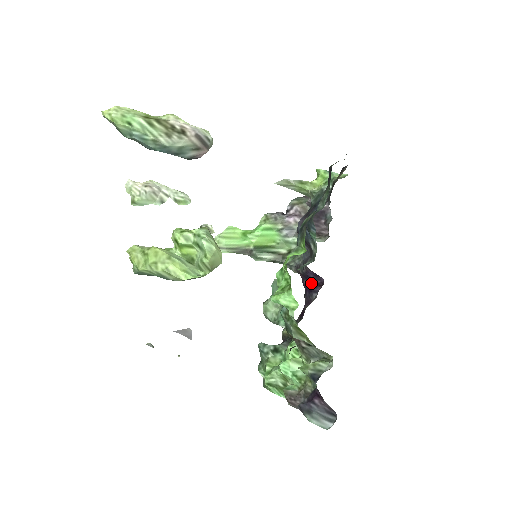
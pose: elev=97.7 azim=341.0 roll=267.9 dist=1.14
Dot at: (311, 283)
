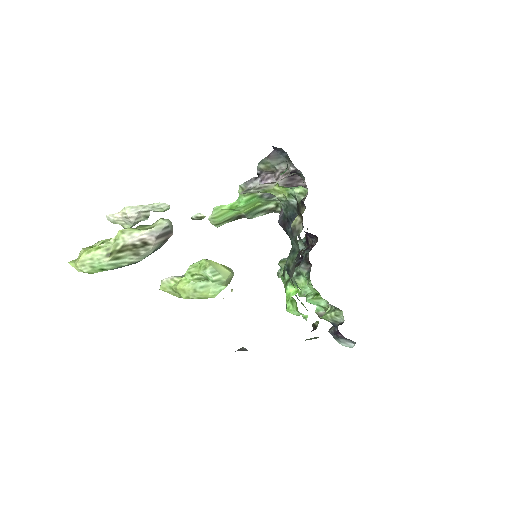
Dot at: (307, 233)
